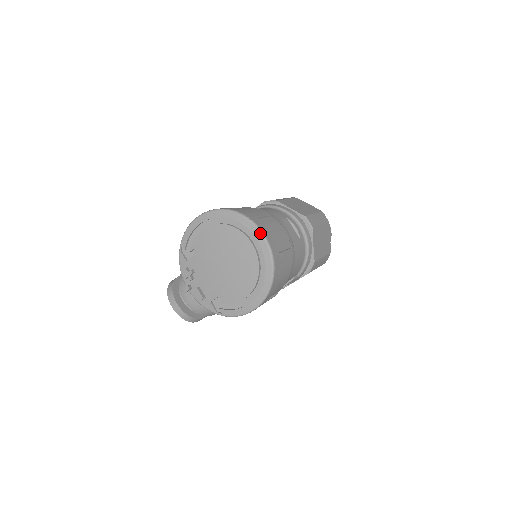
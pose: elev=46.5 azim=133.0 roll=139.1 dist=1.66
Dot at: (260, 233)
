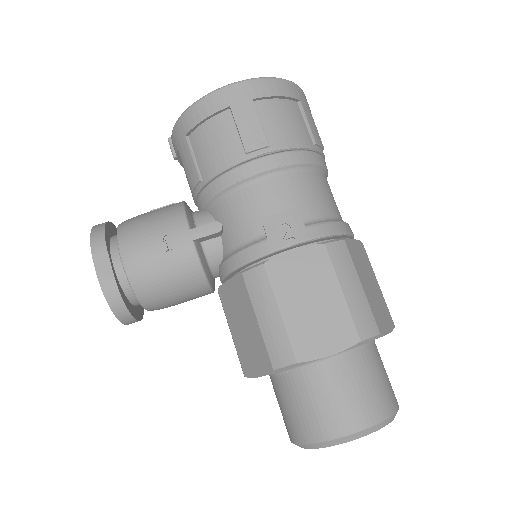
Dot at: occluded
